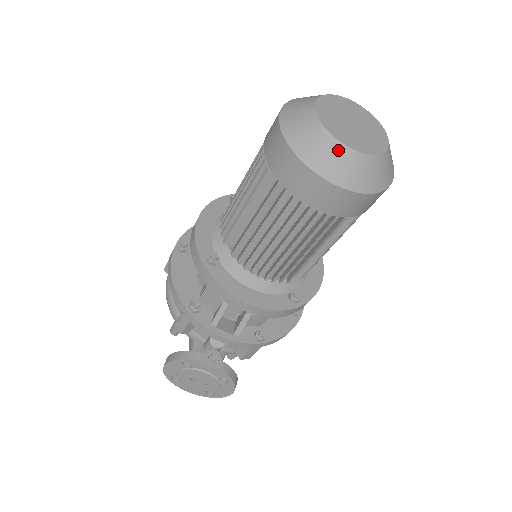
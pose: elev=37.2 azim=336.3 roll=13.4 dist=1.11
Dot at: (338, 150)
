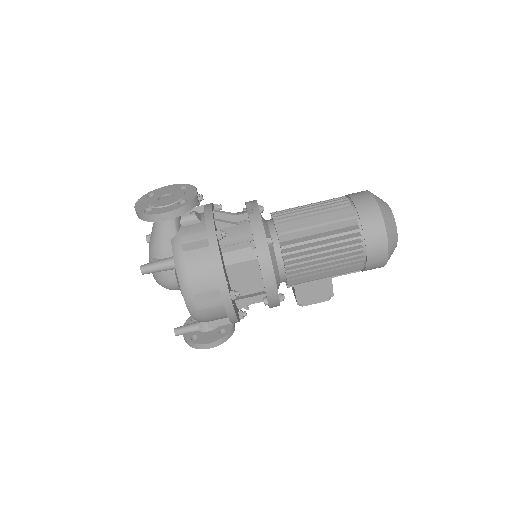
Dot at: occluded
